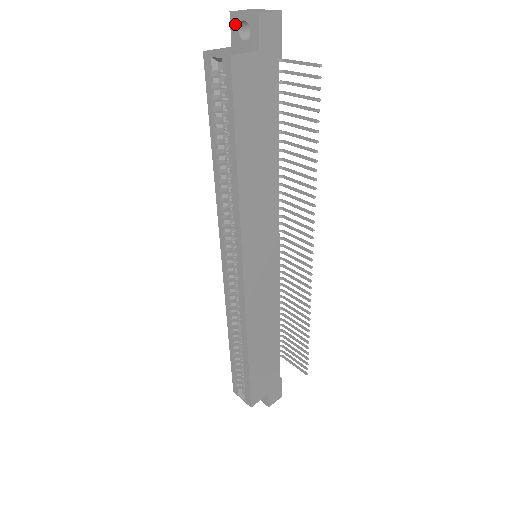
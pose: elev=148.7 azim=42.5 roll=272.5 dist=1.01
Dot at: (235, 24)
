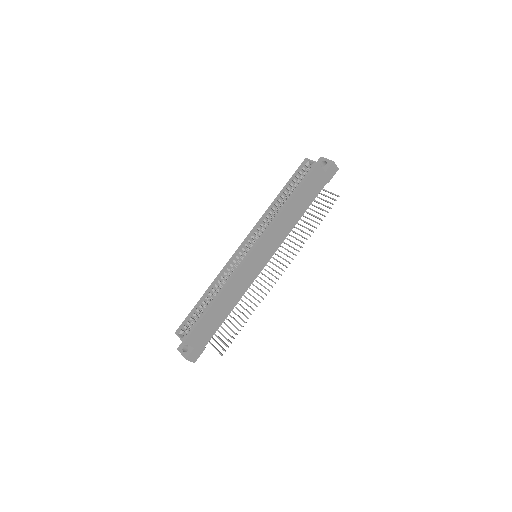
Dot at: (320, 161)
